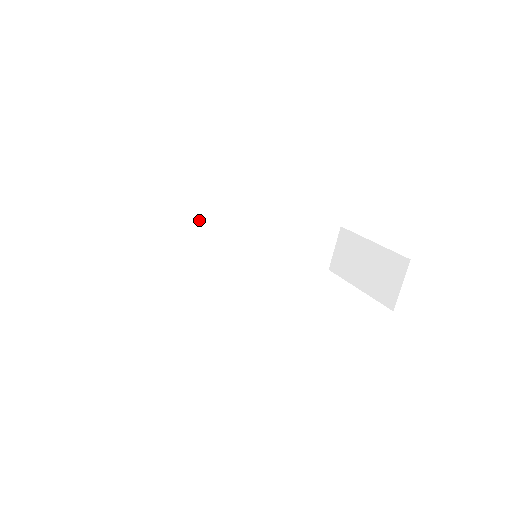
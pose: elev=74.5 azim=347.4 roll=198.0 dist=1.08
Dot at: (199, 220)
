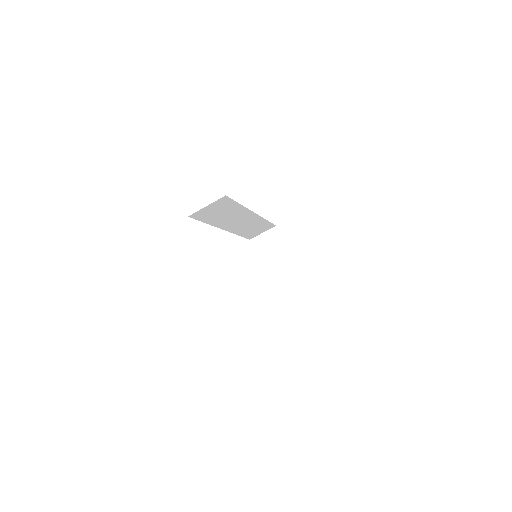
Dot at: (240, 213)
